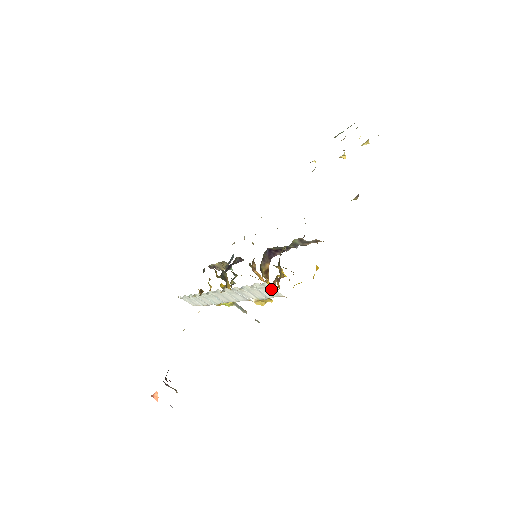
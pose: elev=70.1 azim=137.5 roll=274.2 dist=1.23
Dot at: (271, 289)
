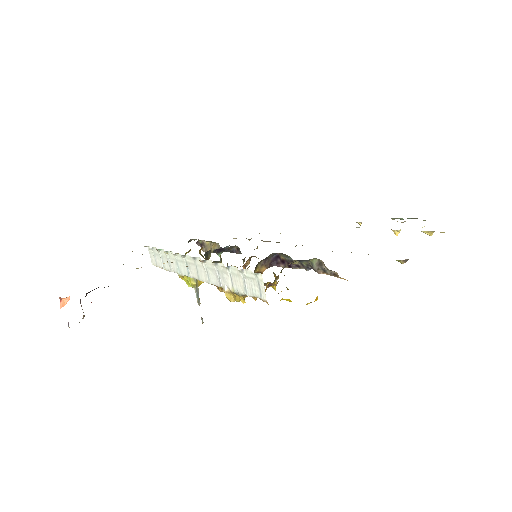
Dot at: (260, 285)
